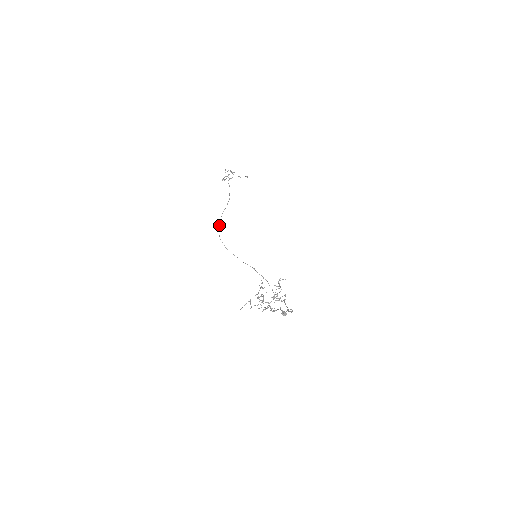
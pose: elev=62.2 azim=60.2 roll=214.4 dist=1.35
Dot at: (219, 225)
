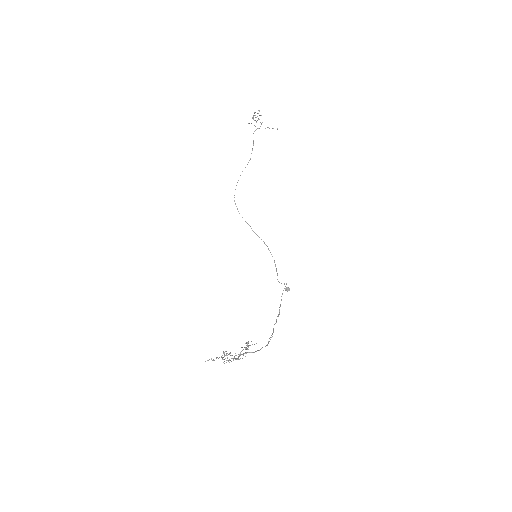
Dot at: occluded
